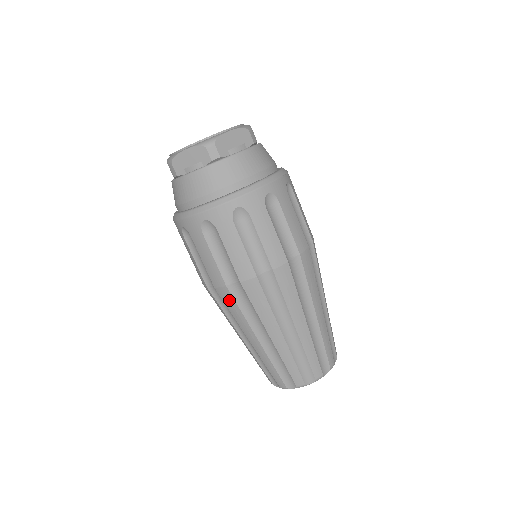
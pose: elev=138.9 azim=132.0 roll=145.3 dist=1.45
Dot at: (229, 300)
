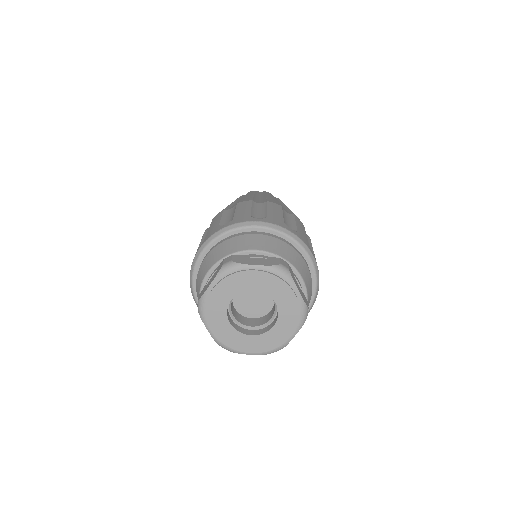
Dot at: occluded
